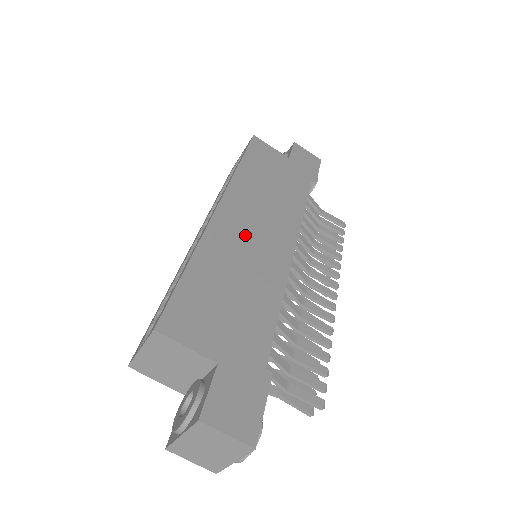
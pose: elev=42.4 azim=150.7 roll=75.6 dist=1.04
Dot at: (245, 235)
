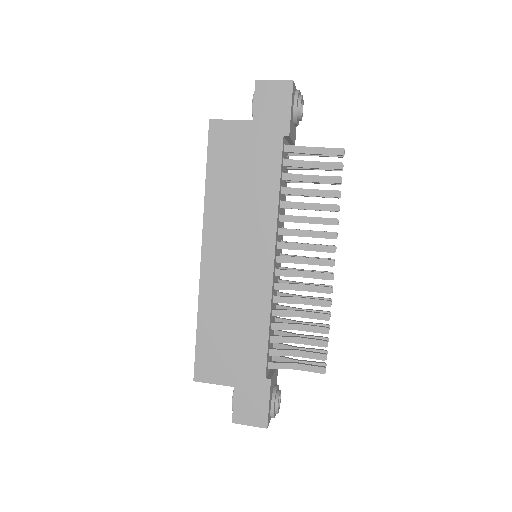
Dot at: (229, 270)
